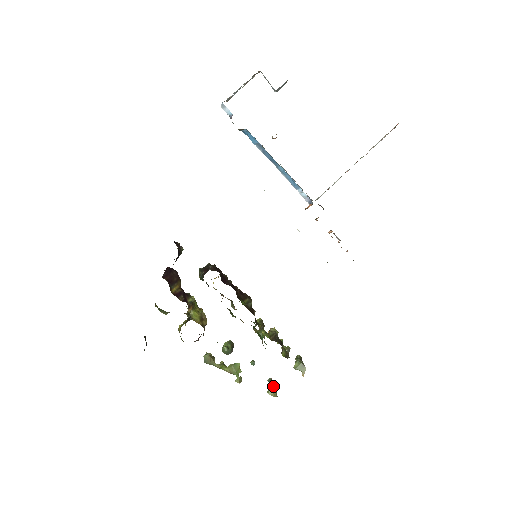
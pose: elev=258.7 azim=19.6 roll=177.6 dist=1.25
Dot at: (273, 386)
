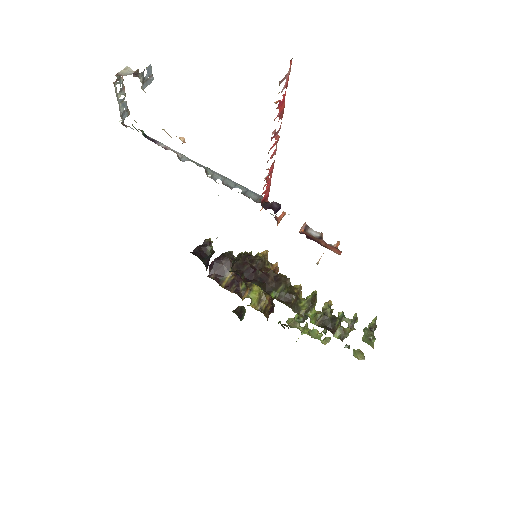
Dot at: occluded
